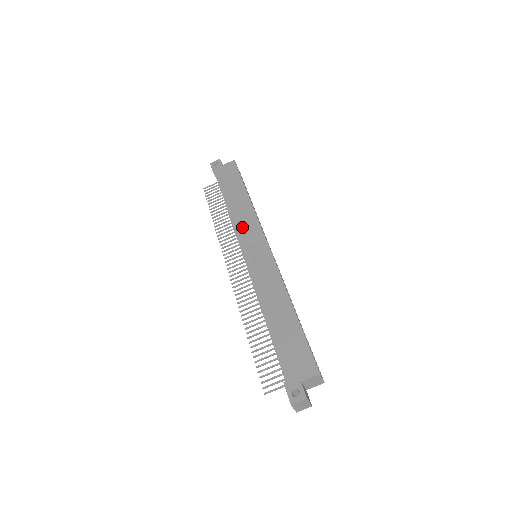
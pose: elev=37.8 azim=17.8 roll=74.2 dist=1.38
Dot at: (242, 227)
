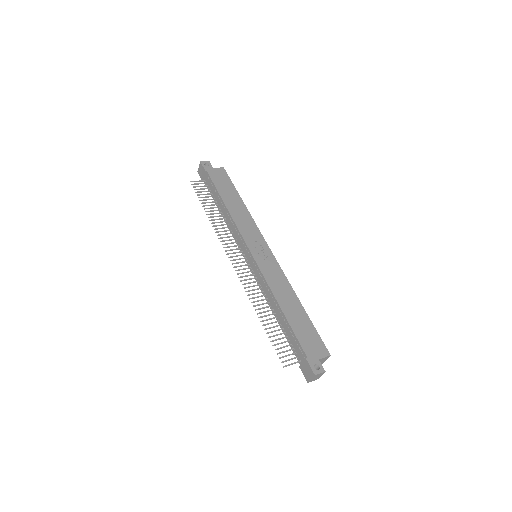
Dot at: (245, 229)
